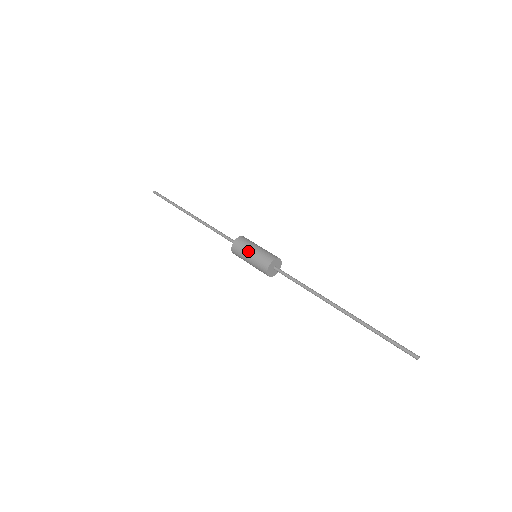
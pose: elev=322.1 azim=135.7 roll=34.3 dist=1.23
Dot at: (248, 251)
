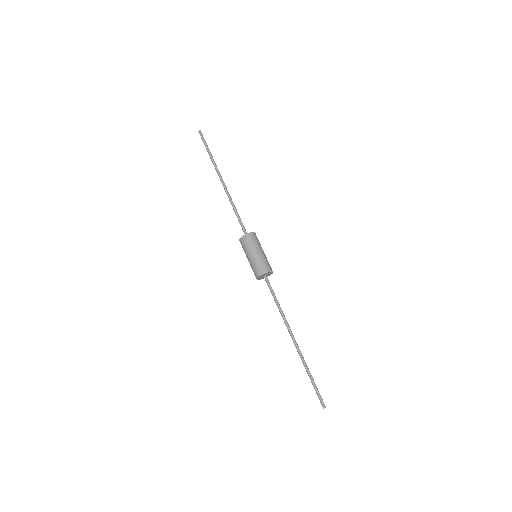
Dot at: (254, 250)
